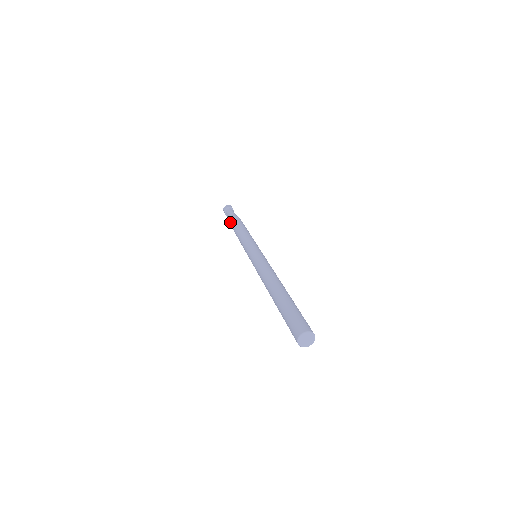
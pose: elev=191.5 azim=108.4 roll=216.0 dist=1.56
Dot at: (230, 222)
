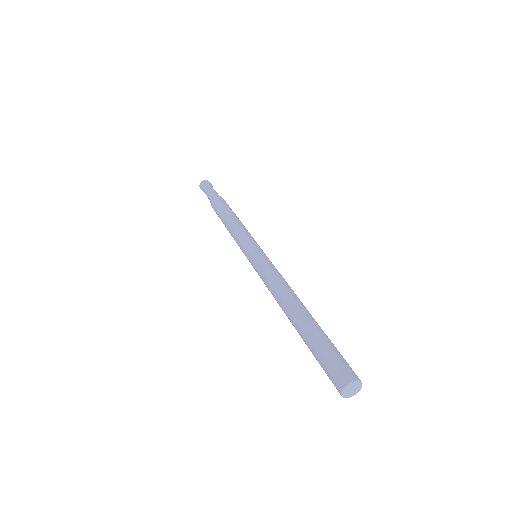
Dot at: (216, 200)
